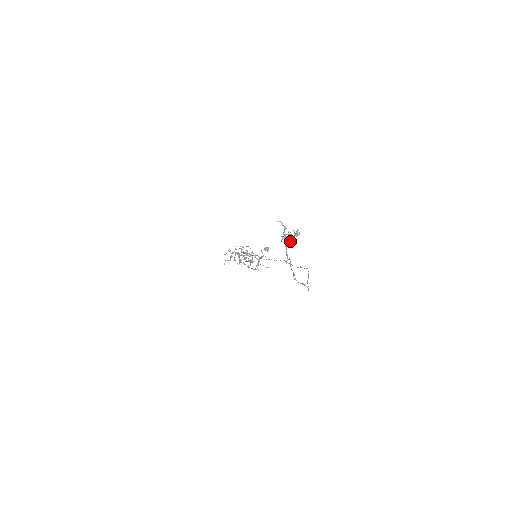
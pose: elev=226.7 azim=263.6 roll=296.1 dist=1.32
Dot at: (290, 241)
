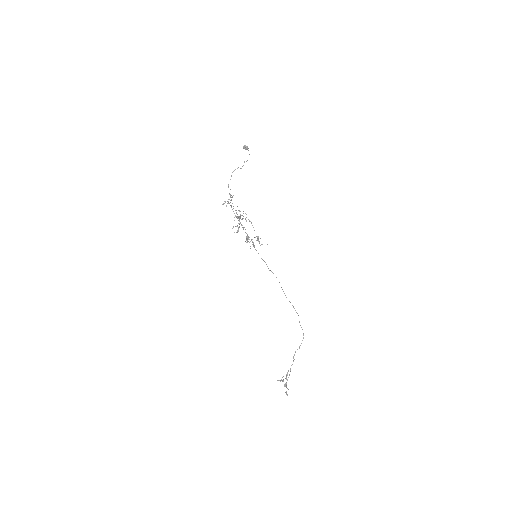
Dot at: (287, 388)
